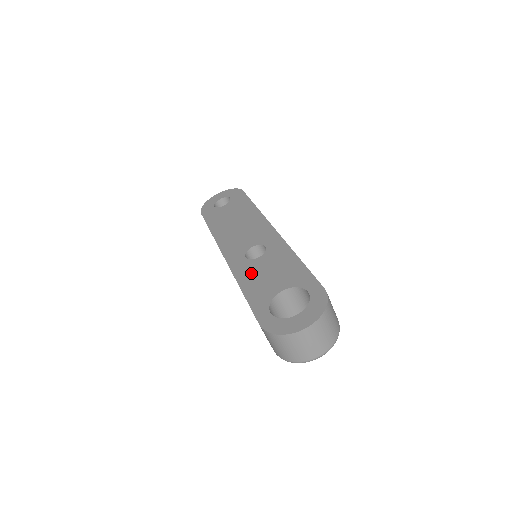
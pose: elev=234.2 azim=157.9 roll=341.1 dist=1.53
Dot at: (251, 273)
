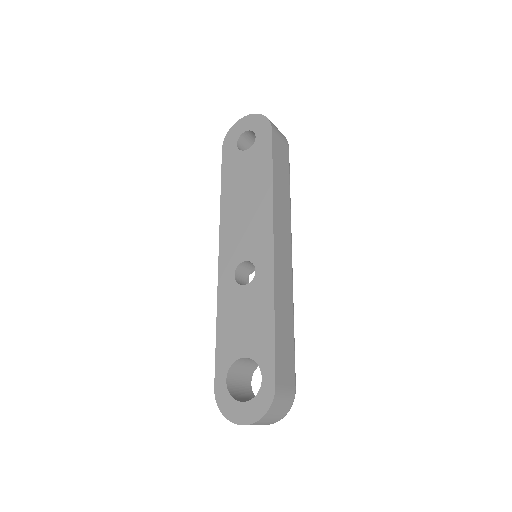
Dot at: (230, 307)
